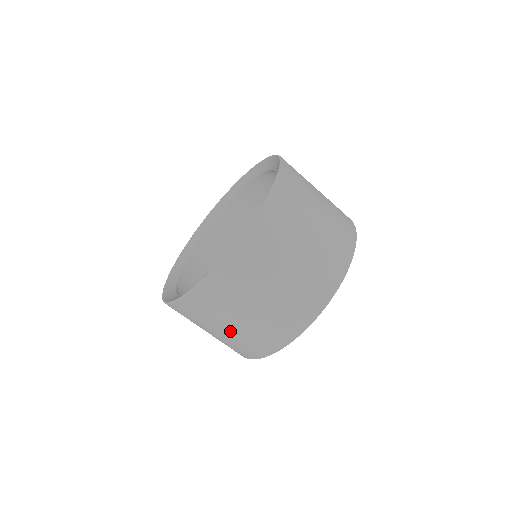
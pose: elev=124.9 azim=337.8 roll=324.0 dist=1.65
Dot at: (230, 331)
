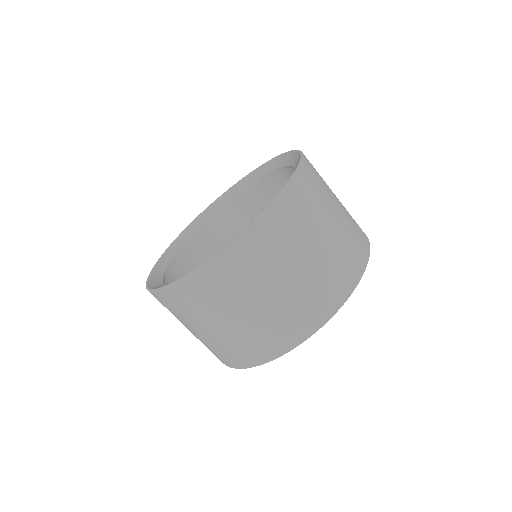
Dot at: (212, 333)
